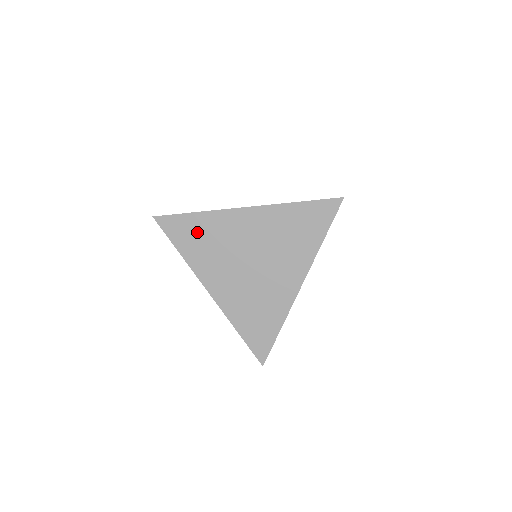
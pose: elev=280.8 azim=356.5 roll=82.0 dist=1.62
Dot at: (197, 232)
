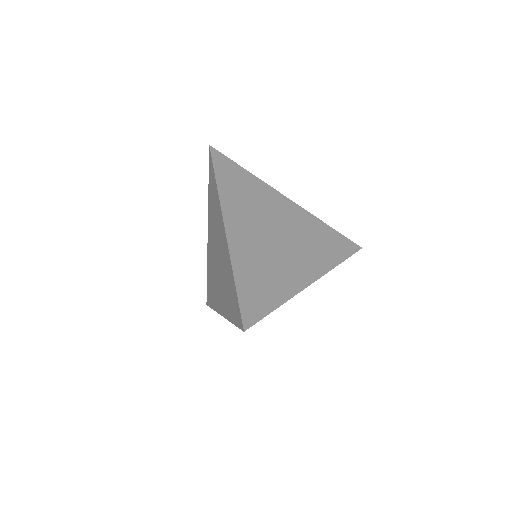
Dot at: (241, 182)
